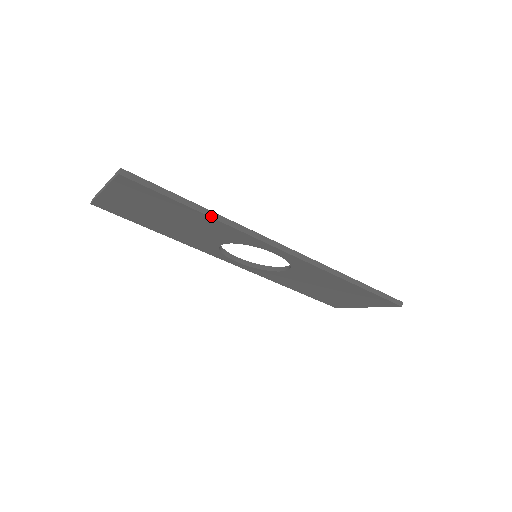
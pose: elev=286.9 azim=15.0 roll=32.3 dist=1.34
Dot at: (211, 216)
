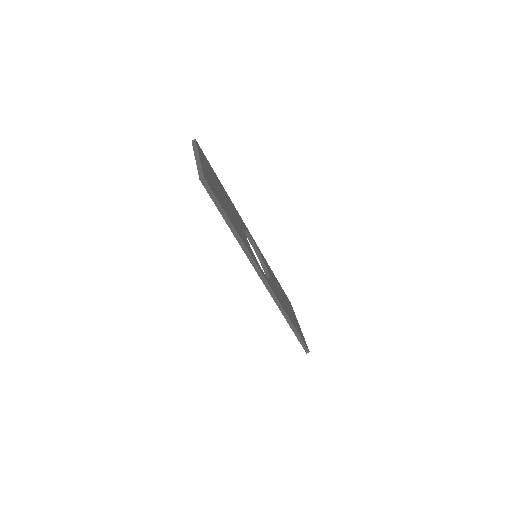
Dot at: (235, 236)
